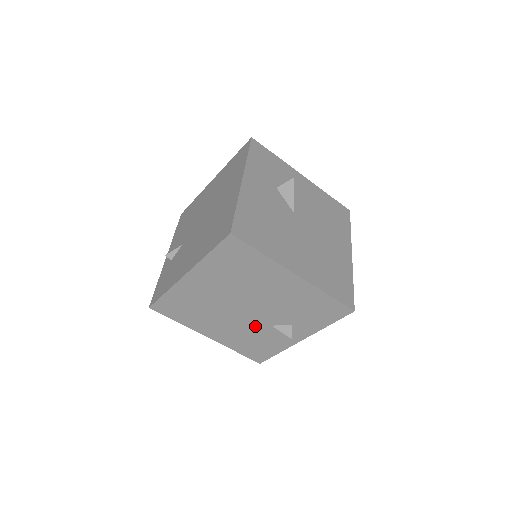
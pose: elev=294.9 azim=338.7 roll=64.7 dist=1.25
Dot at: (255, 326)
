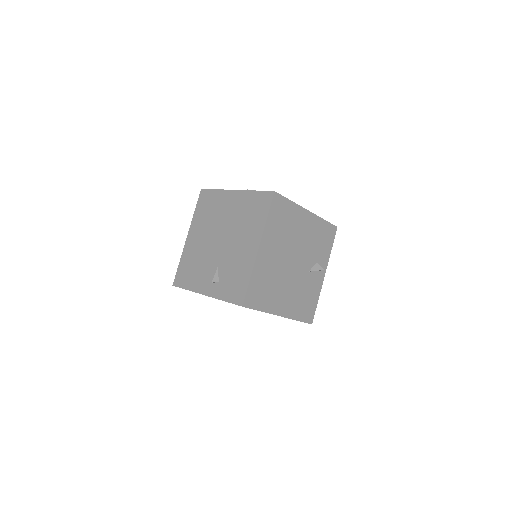
Dot at: (301, 279)
